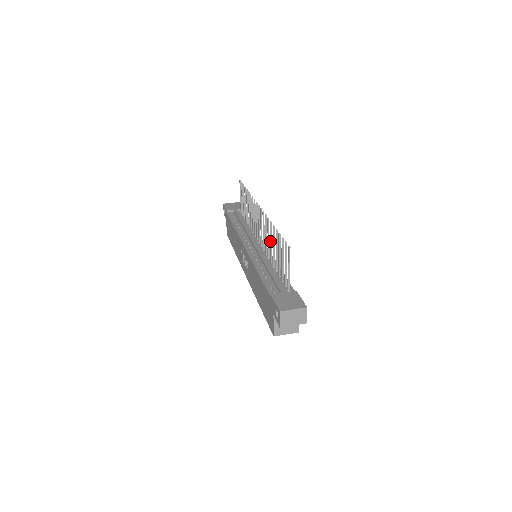
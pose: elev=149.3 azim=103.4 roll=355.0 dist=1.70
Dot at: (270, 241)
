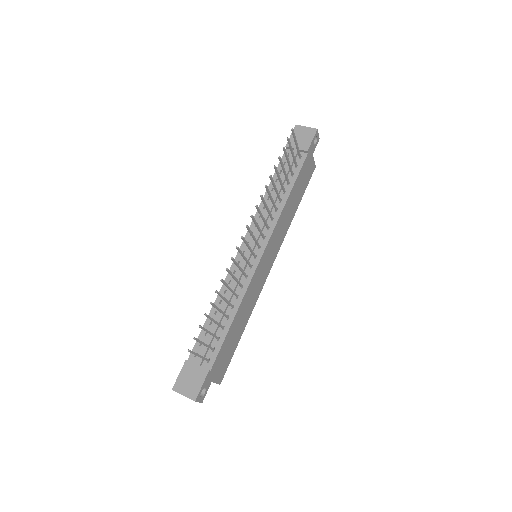
Dot at: (228, 288)
